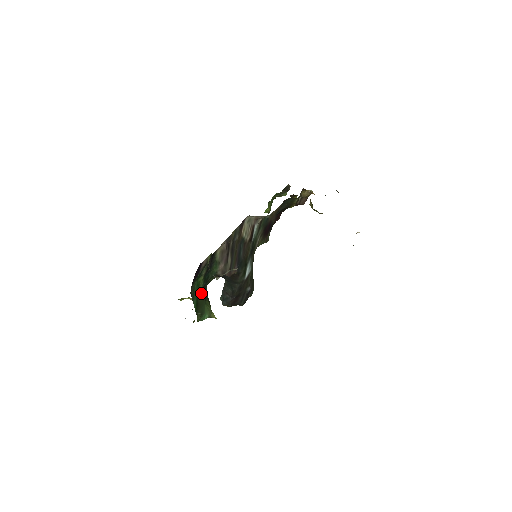
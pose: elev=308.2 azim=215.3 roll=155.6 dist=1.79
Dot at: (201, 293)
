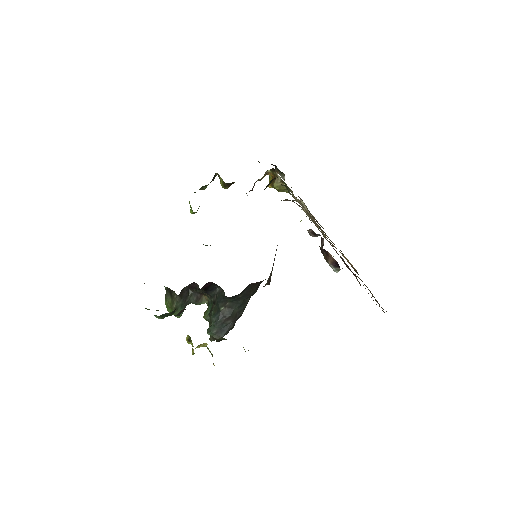
Dot at: occluded
